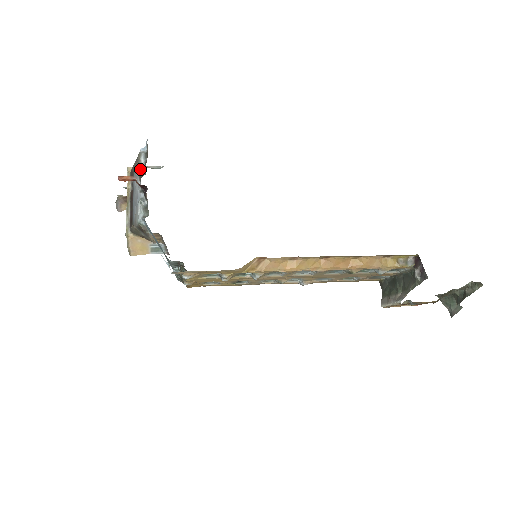
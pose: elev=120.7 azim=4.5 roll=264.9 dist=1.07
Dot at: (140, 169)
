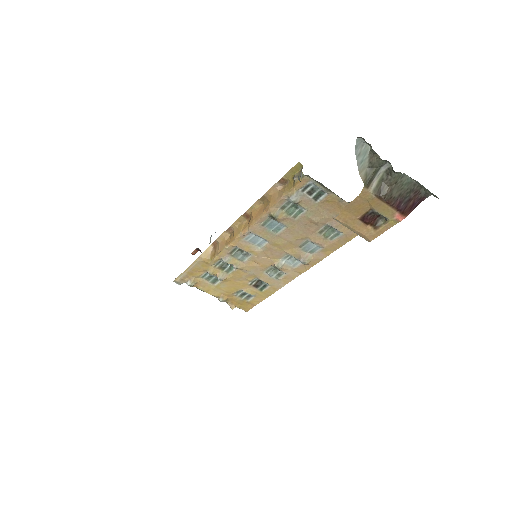
Dot at: occluded
